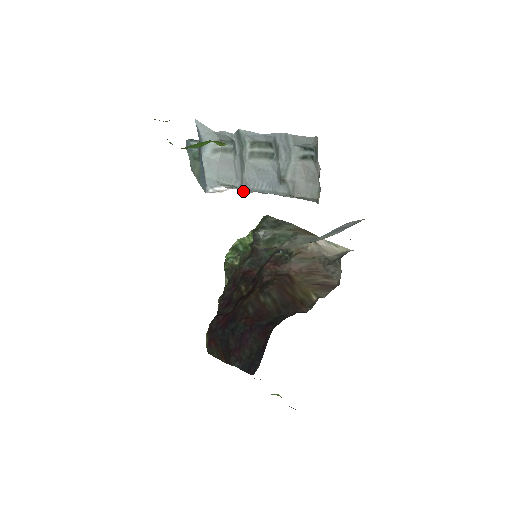
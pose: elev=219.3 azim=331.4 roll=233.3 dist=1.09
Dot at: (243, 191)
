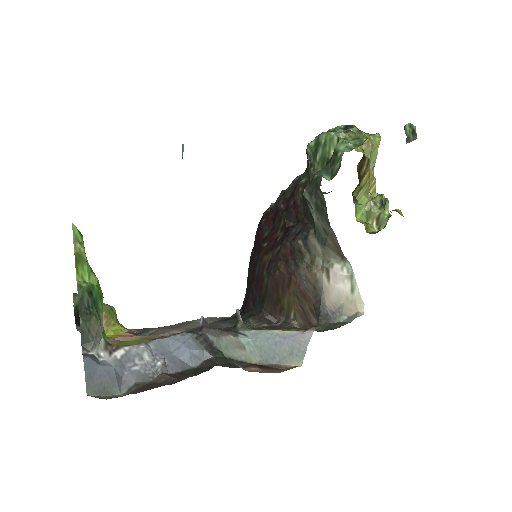
Dot at: occluded
